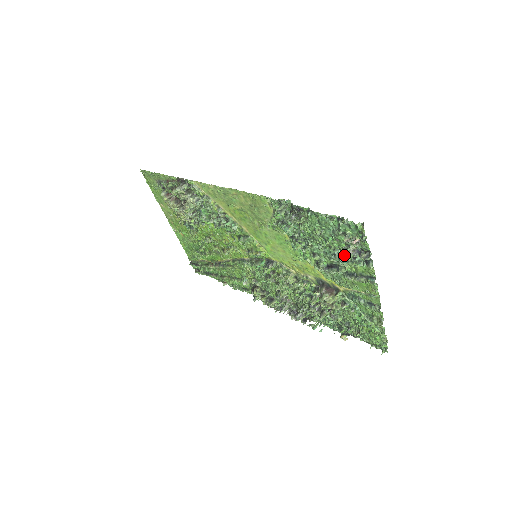
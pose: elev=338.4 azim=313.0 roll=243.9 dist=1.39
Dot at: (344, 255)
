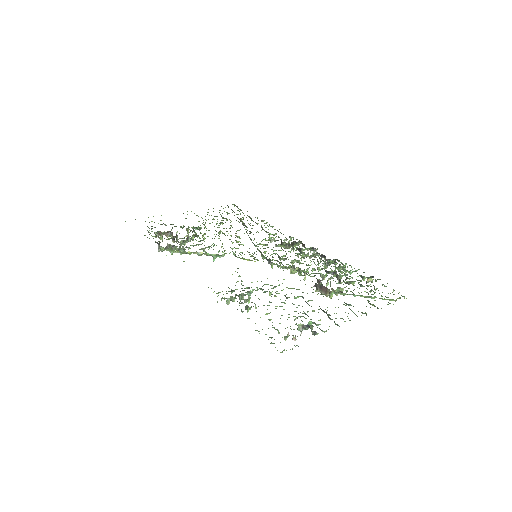
Dot at: occluded
